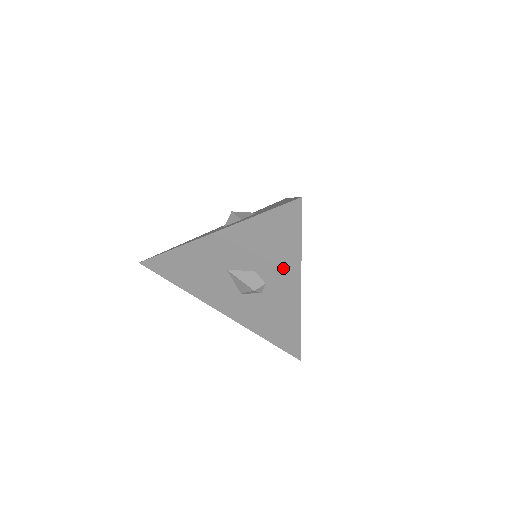
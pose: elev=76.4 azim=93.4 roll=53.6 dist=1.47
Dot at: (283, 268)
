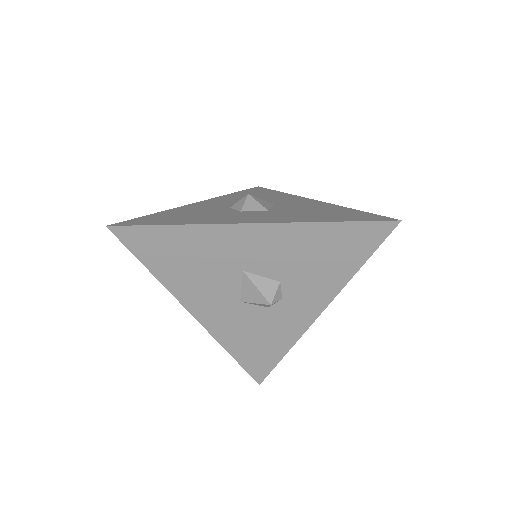
Dot at: (318, 287)
